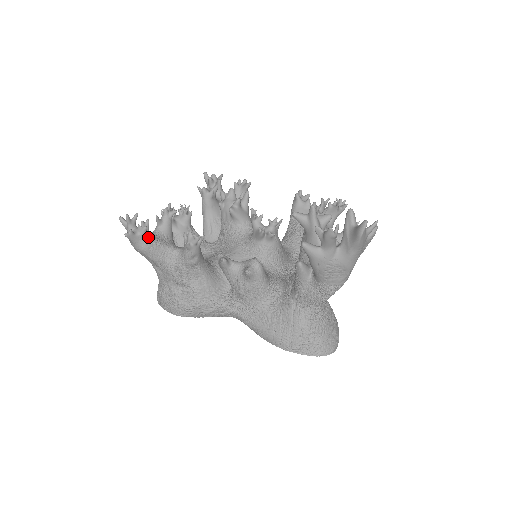
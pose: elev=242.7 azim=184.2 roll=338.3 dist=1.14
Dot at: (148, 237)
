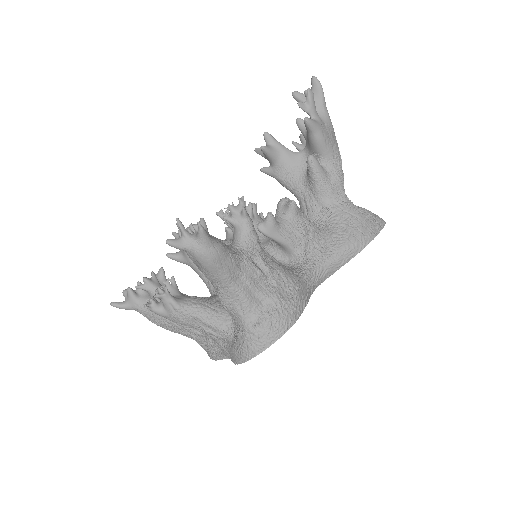
Dot at: occluded
